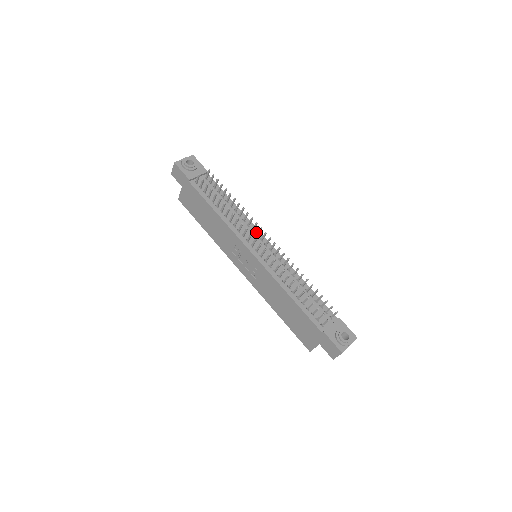
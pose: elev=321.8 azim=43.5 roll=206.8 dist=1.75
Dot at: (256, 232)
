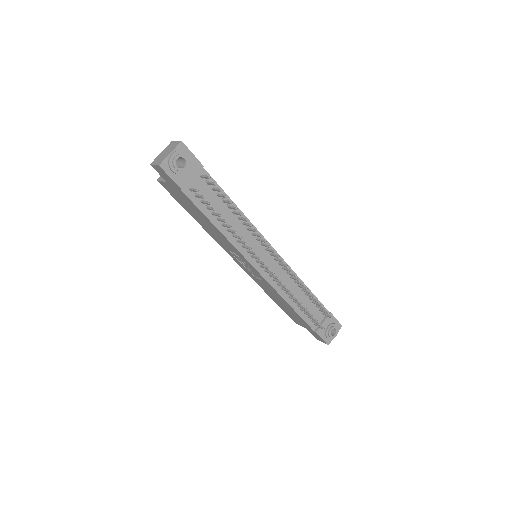
Dot at: occluded
